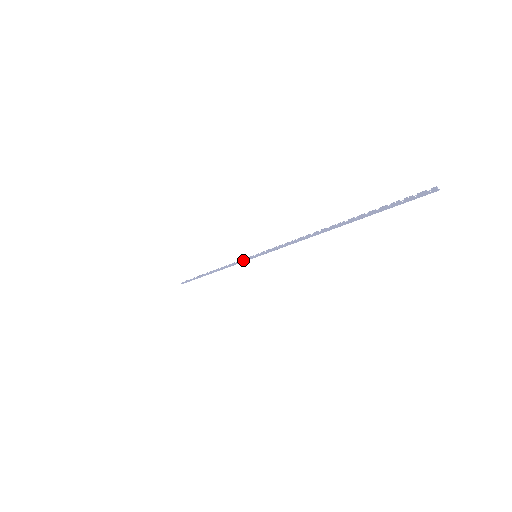
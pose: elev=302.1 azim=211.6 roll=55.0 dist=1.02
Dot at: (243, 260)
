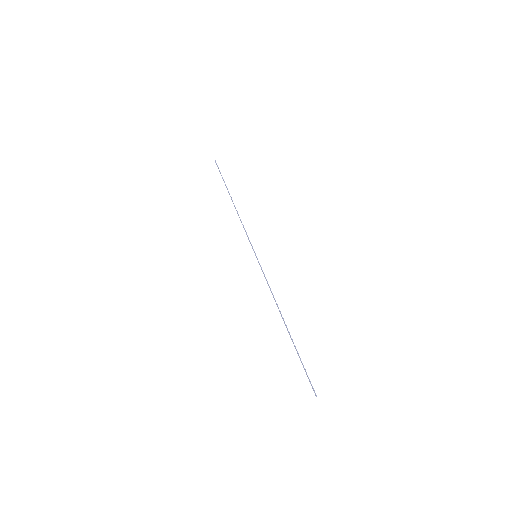
Dot at: (250, 242)
